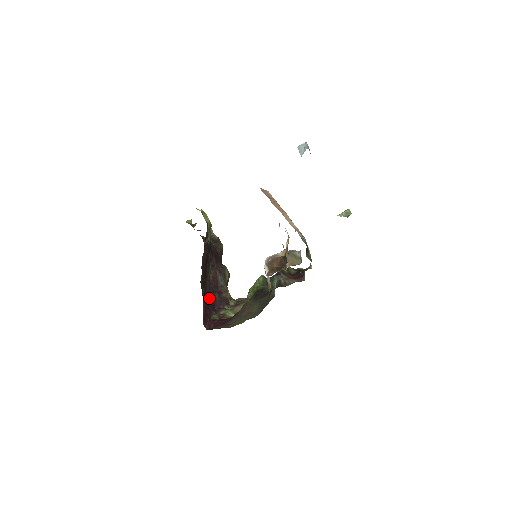
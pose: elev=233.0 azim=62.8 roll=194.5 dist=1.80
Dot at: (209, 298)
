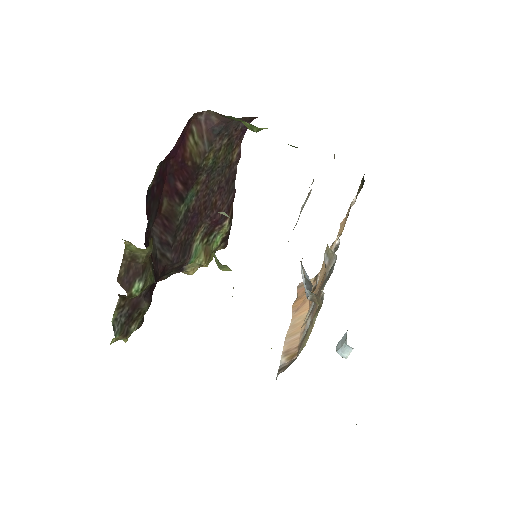
Dot at: (155, 200)
